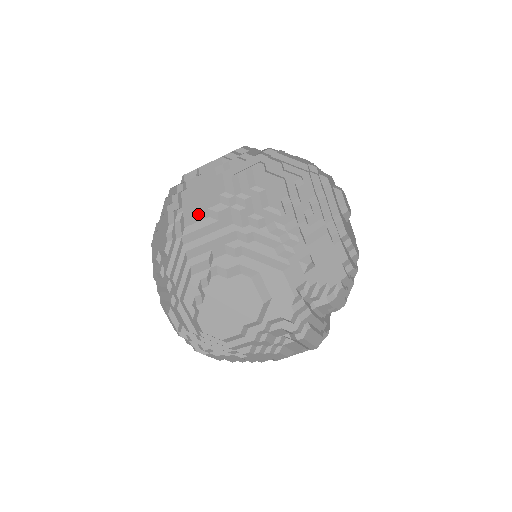
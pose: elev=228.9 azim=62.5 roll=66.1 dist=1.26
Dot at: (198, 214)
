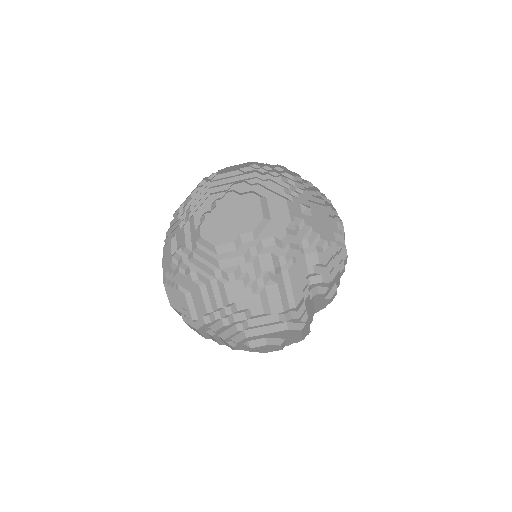
Dot at: (229, 171)
